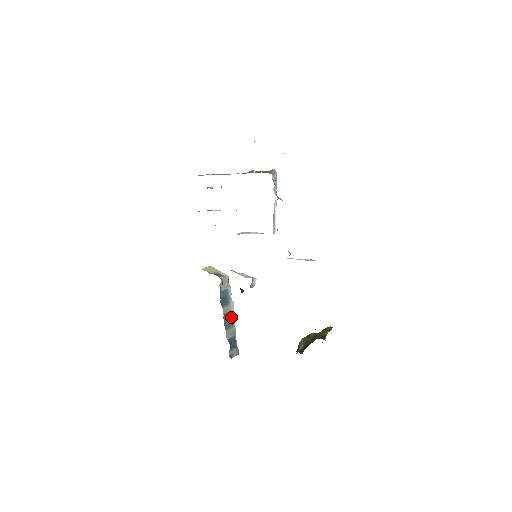
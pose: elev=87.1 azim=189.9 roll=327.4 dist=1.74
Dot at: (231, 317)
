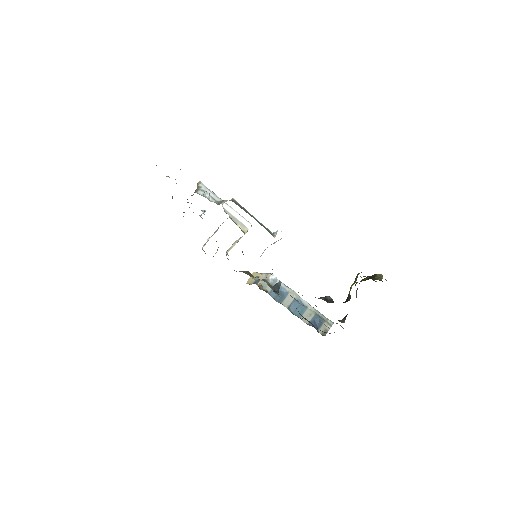
Dot at: (299, 302)
